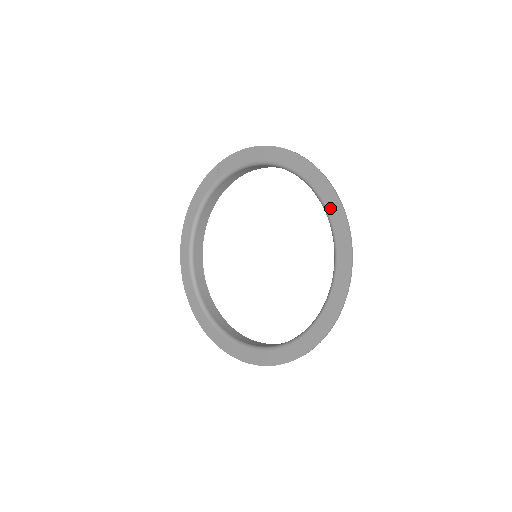
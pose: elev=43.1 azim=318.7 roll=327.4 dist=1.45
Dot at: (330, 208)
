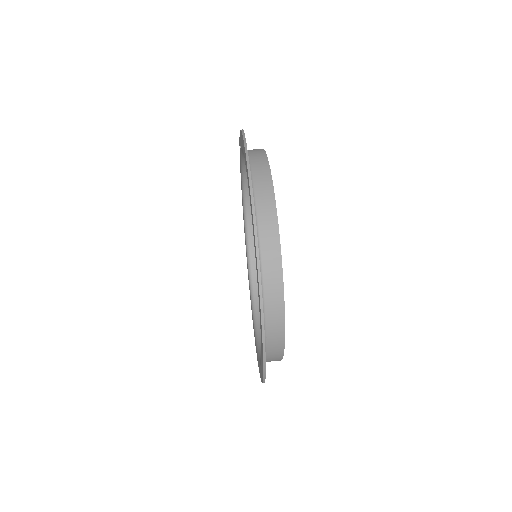
Dot at: (257, 275)
